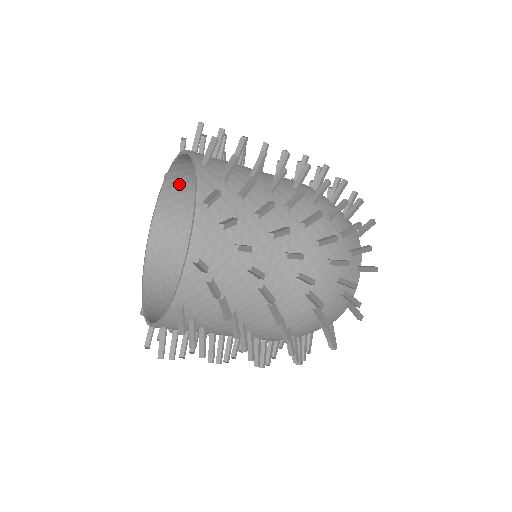
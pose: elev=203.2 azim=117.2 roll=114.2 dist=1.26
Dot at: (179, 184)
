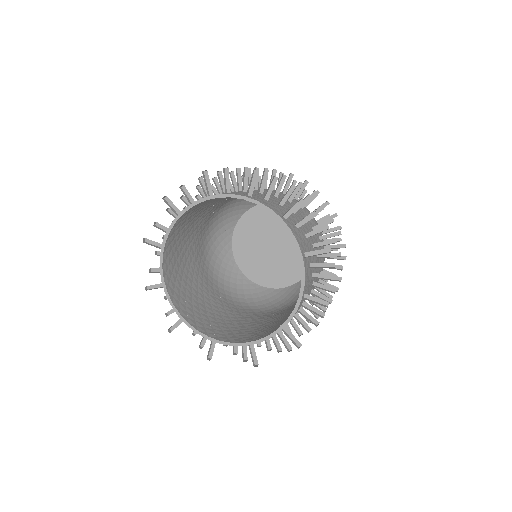
Dot at: occluded
